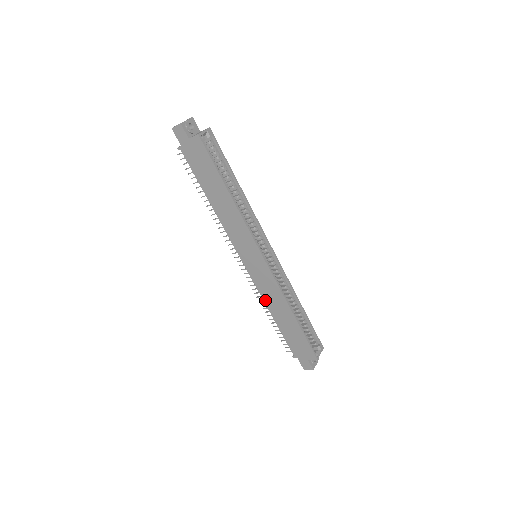
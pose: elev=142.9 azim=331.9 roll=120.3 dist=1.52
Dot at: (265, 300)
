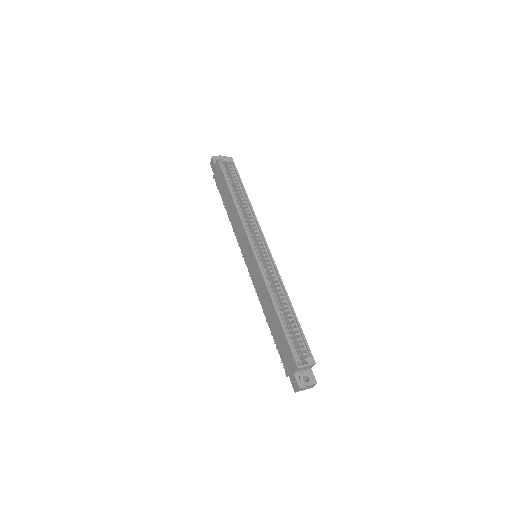
Dot at: (260, 301)
